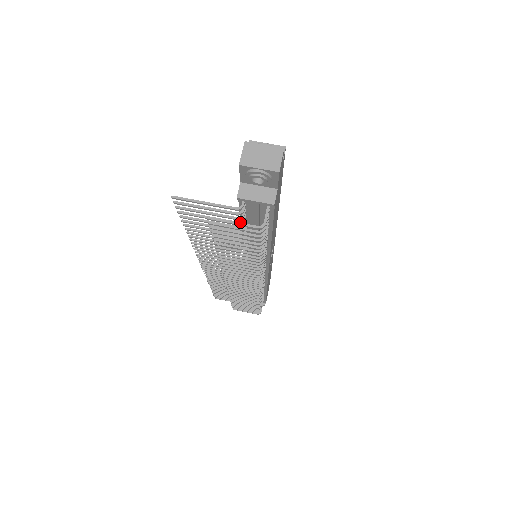
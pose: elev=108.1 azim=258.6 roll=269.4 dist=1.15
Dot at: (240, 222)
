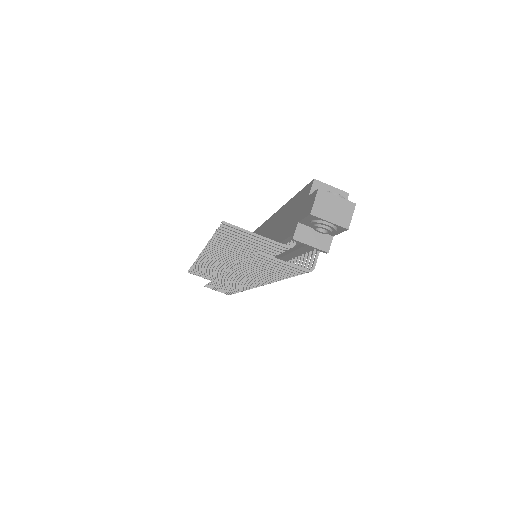
Dot at: (279, 252)
